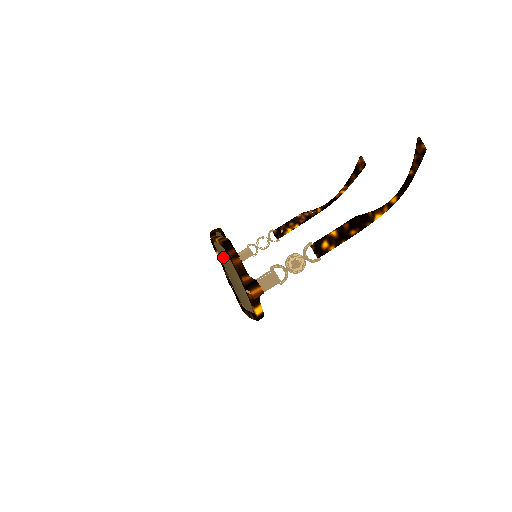
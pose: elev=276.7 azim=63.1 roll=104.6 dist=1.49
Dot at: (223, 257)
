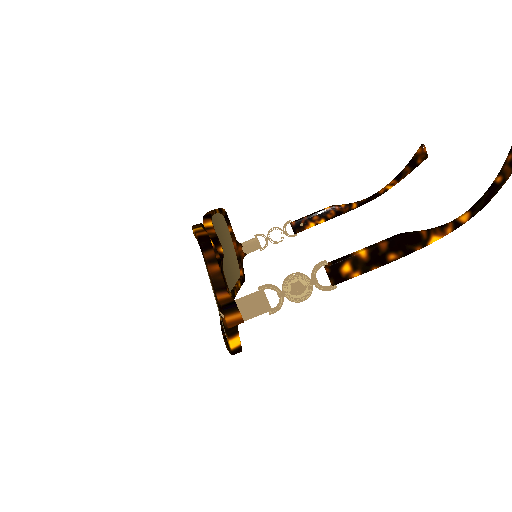
Dot at: occluded
